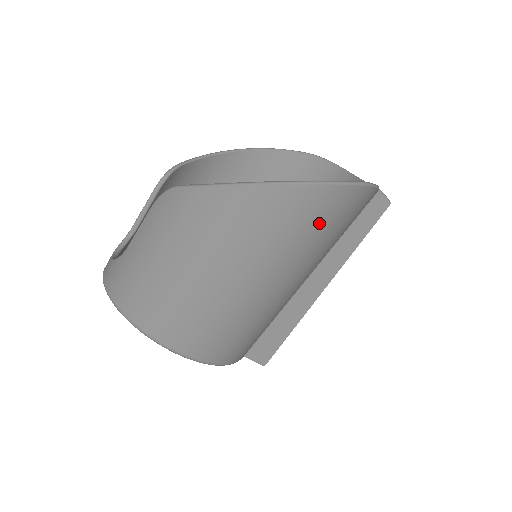
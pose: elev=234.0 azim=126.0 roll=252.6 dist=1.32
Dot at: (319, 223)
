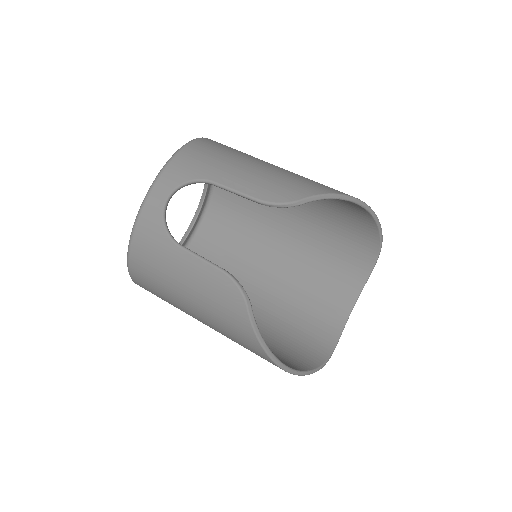
Dot at: occluded
